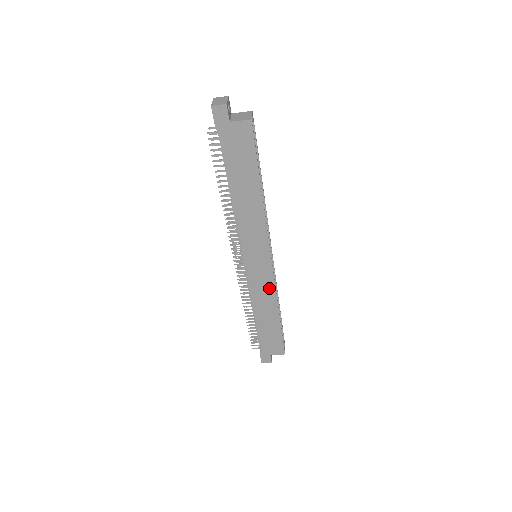
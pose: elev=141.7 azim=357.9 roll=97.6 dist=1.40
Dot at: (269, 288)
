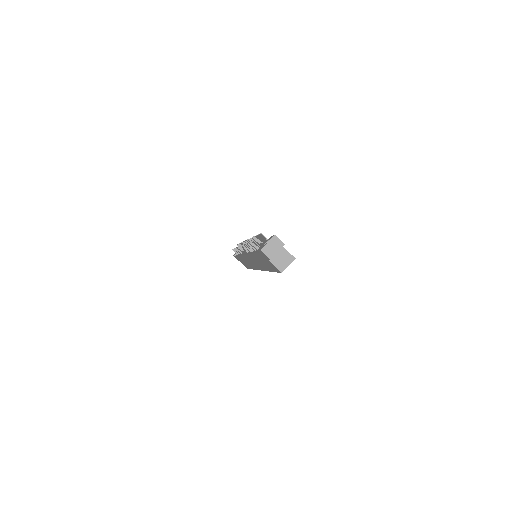
Dot at: occluded
